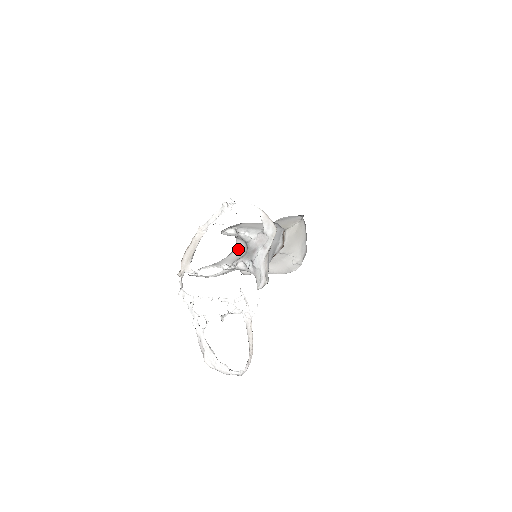
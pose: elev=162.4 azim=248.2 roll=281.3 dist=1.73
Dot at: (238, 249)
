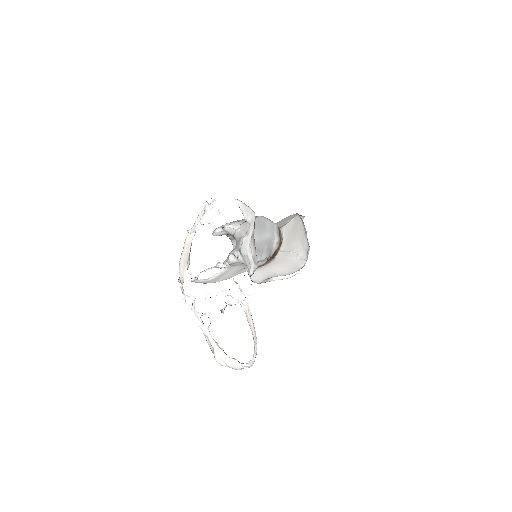
Dot at: occluded
